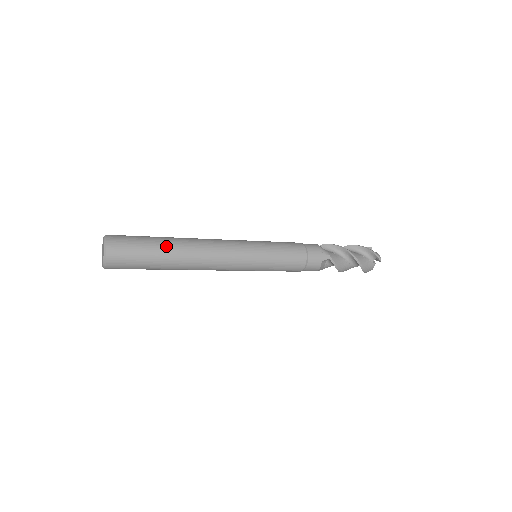
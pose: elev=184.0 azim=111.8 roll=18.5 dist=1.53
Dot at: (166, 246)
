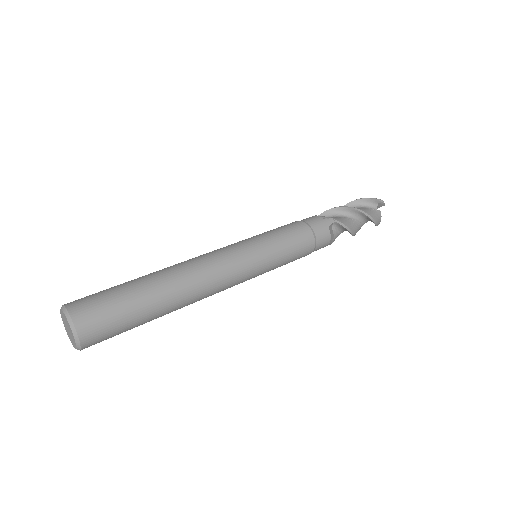
Dot at: (146, 282)
